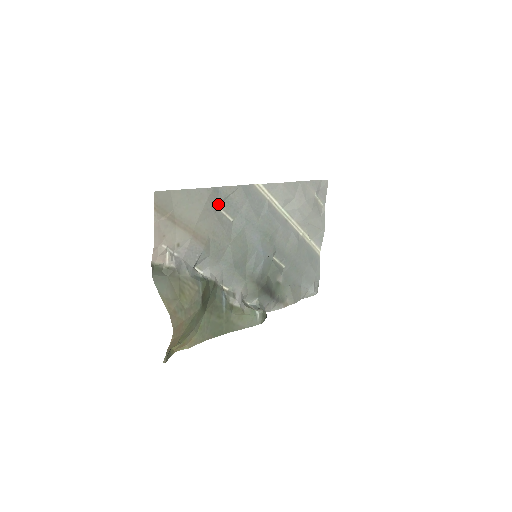
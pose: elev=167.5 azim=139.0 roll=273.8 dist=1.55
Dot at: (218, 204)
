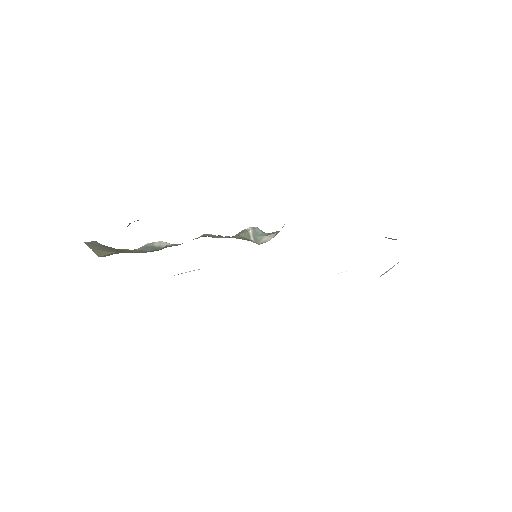
Dot at: occluded
